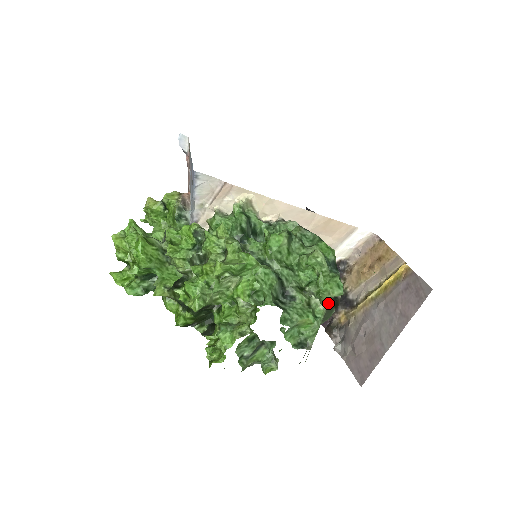
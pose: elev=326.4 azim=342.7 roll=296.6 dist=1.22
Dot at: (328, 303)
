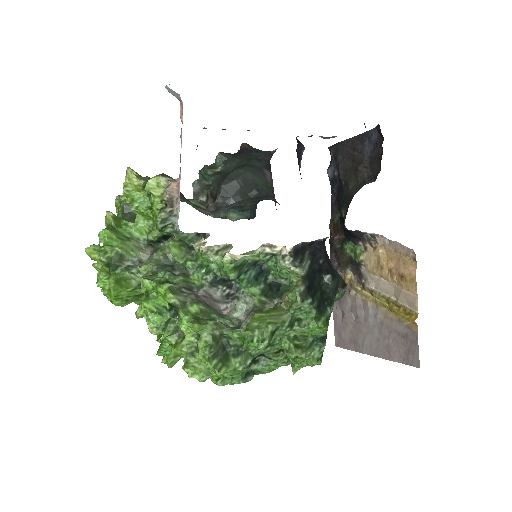
Dot at: occluded
